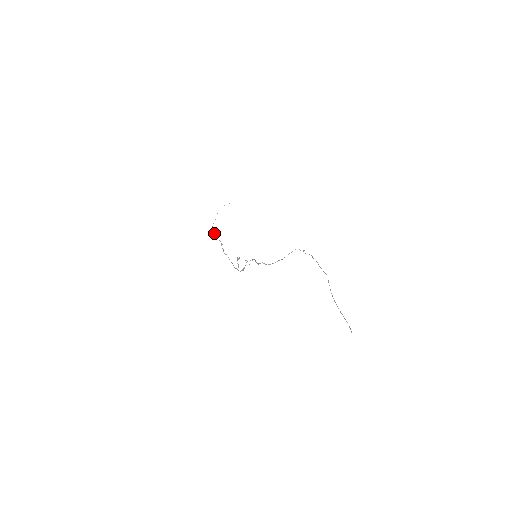
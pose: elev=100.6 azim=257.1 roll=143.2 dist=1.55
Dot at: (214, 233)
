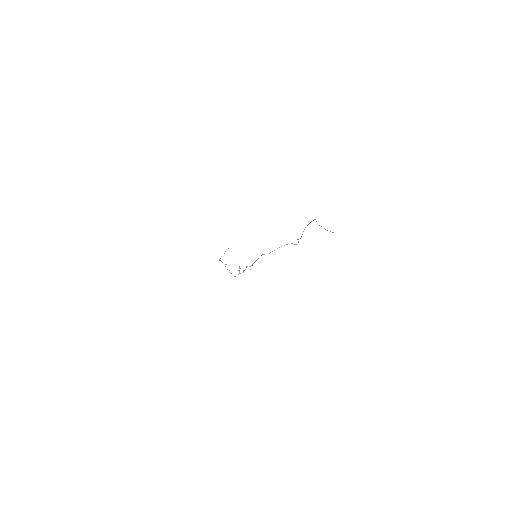
Dot at: occluded
